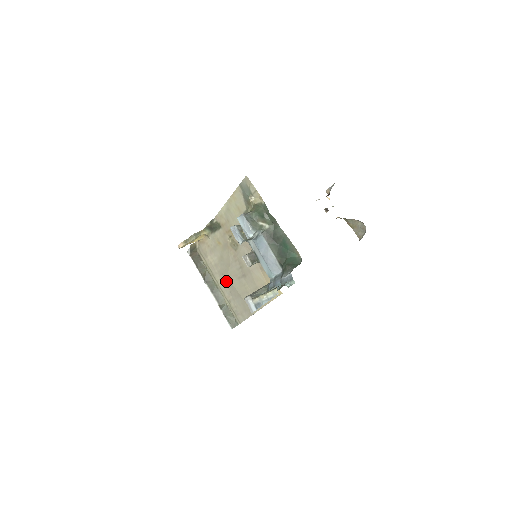
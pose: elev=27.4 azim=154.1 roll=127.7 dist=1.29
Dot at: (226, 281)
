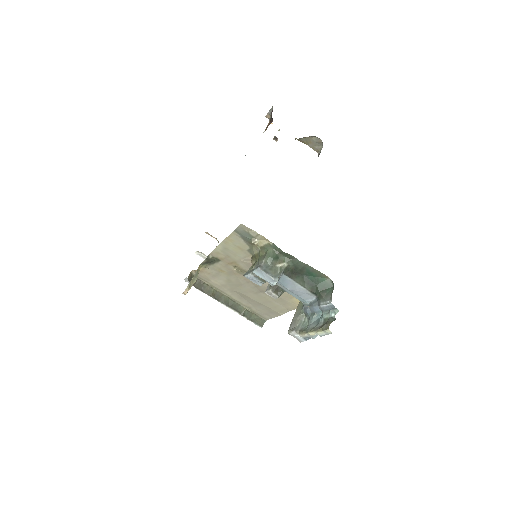
Dot at: (240, 295)
